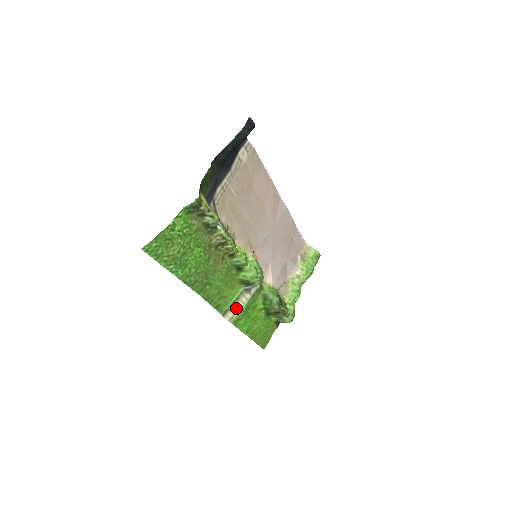
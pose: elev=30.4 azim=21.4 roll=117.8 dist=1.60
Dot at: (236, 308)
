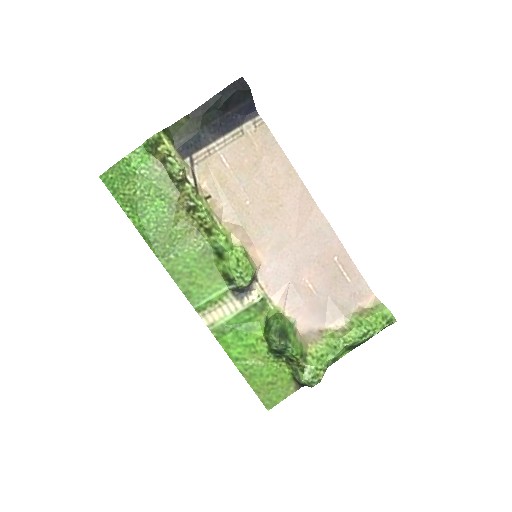
Dot at: (220, 314)
